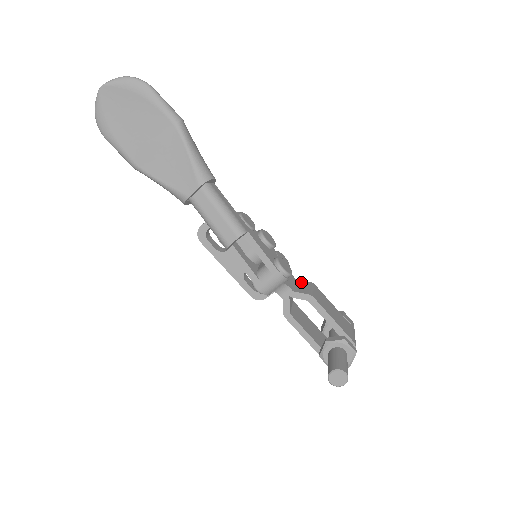
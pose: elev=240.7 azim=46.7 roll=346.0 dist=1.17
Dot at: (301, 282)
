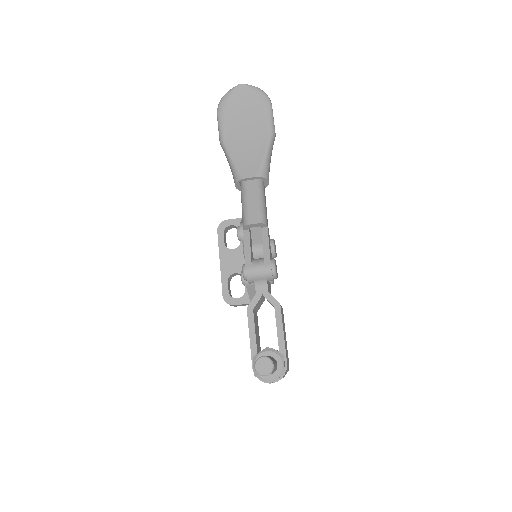
Dot at: occluded
